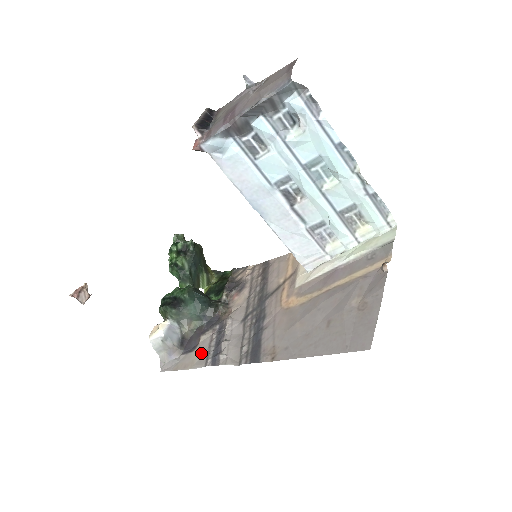
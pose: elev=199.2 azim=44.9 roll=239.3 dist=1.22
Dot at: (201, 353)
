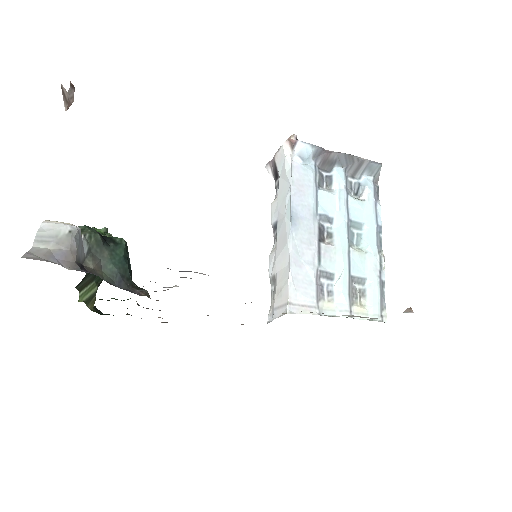
Dot at: occluded
